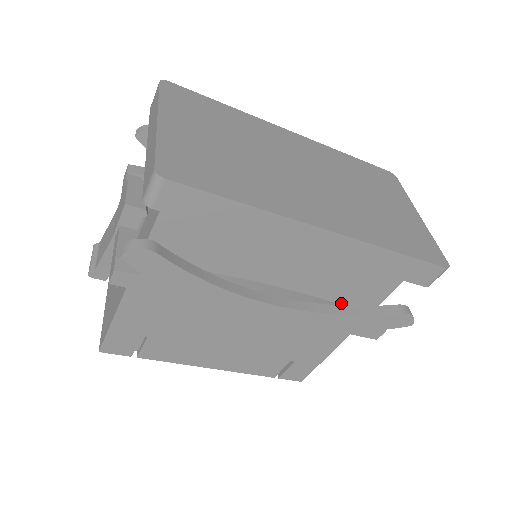
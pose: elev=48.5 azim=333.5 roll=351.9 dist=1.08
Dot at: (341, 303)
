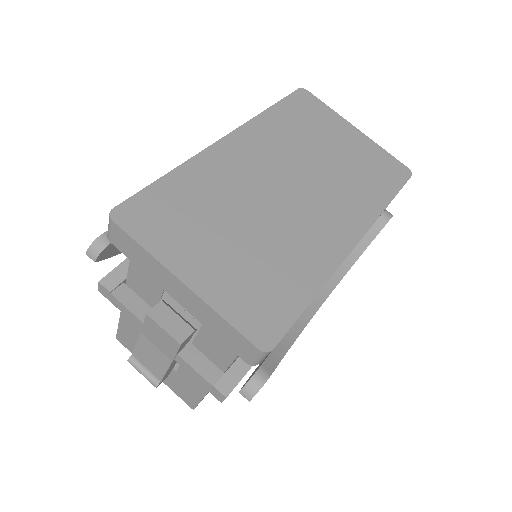
Dot at: occluded
